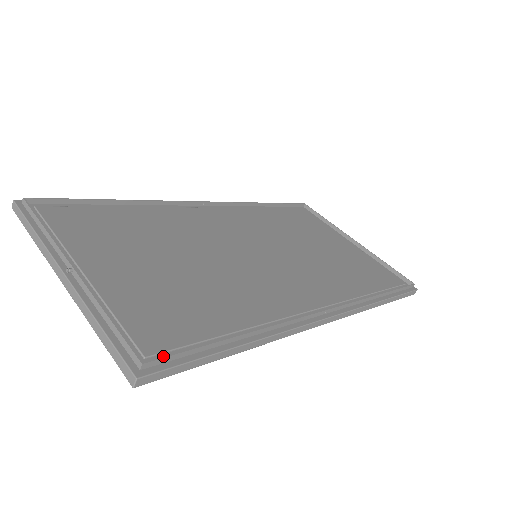
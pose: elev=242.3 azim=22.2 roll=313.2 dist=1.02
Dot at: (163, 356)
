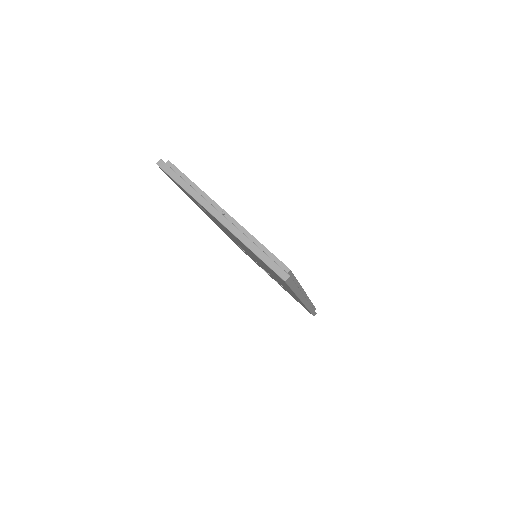
Dot at: occluded
